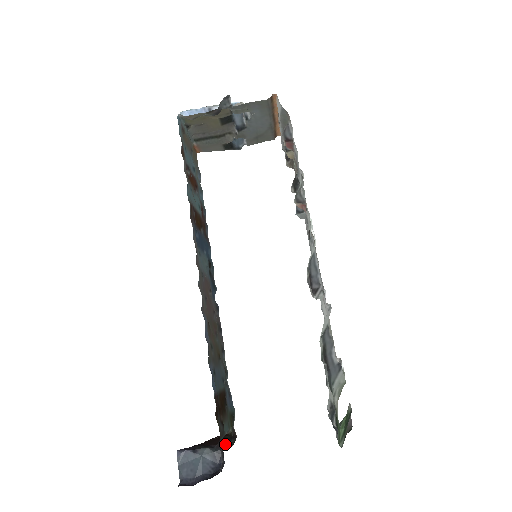
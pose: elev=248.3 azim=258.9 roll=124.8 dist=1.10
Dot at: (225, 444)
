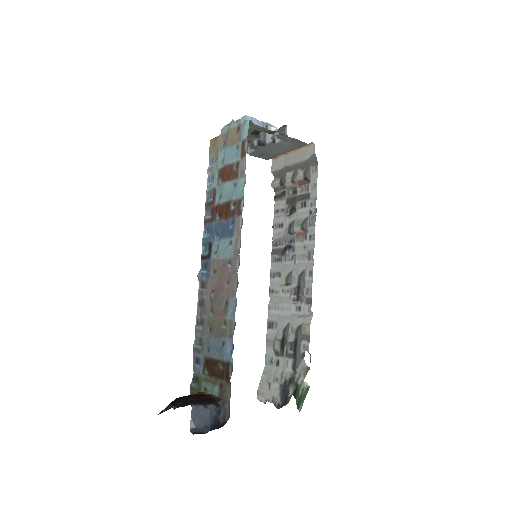
Dot at: occluded
